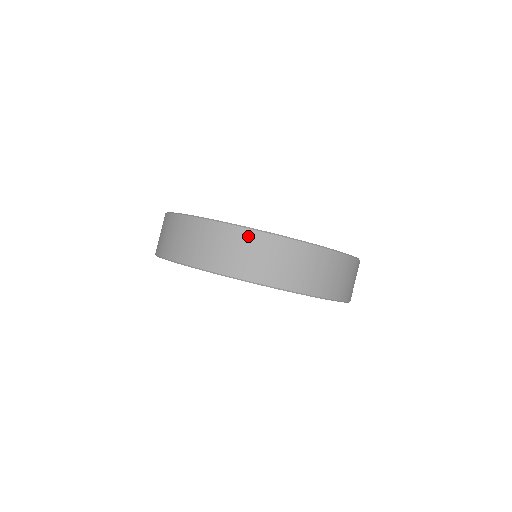
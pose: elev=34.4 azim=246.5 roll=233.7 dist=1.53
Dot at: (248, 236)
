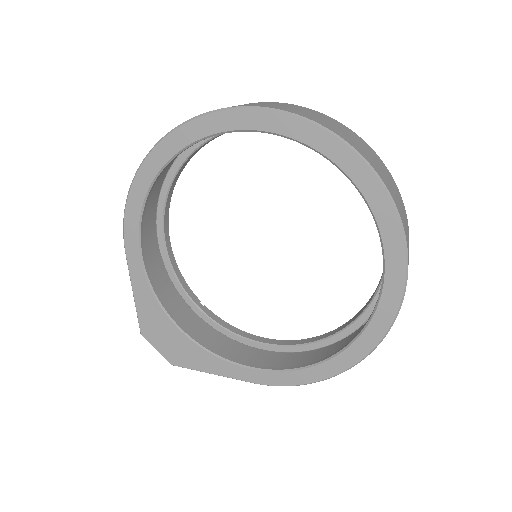
Dot at: (312, 110)
